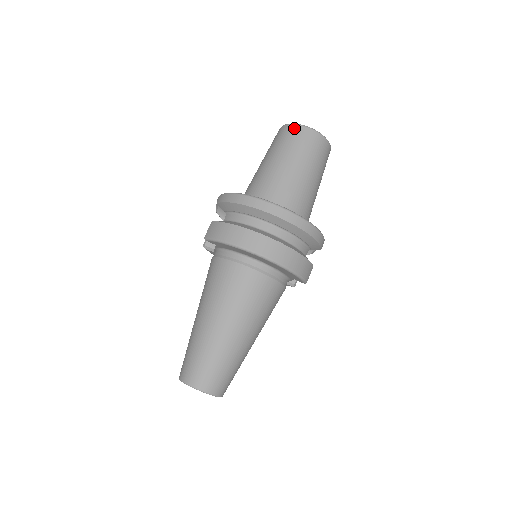
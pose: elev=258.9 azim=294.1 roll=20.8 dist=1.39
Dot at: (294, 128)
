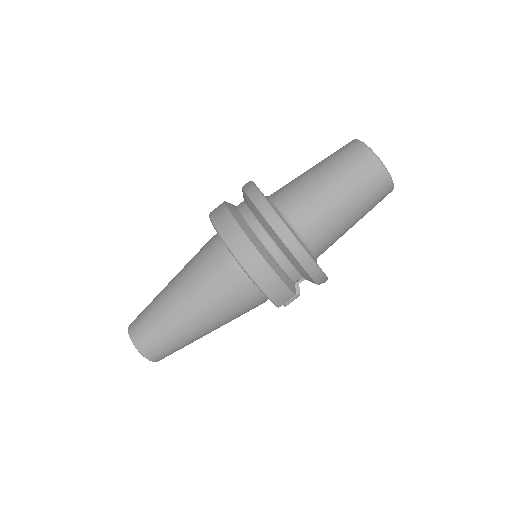
Dot at: (358, 146)
